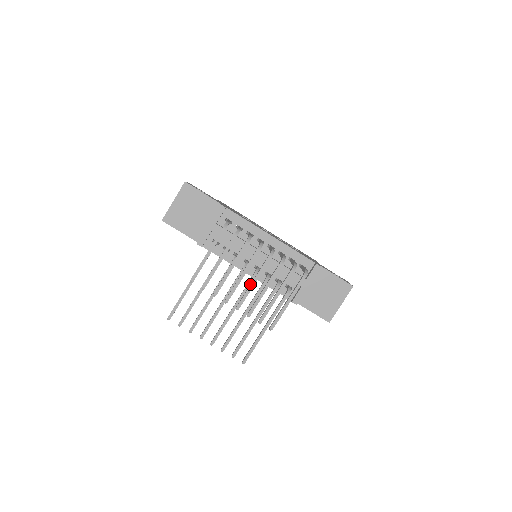
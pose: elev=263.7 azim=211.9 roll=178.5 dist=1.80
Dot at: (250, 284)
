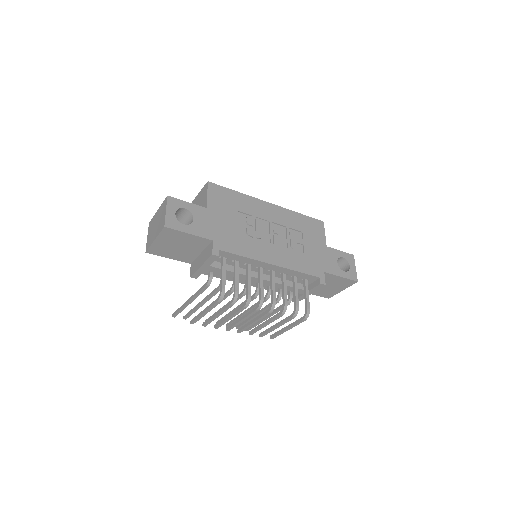
Dot at: (250, 322)
